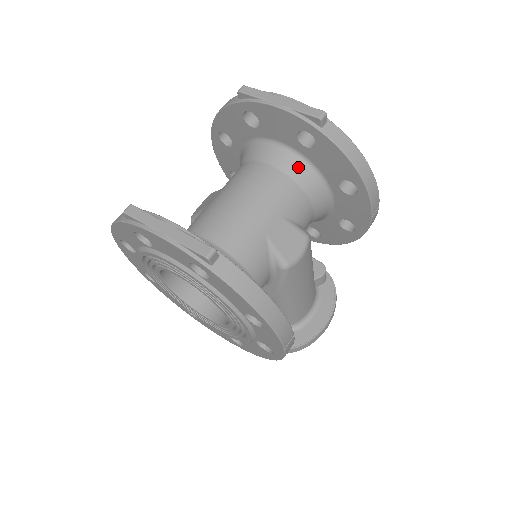
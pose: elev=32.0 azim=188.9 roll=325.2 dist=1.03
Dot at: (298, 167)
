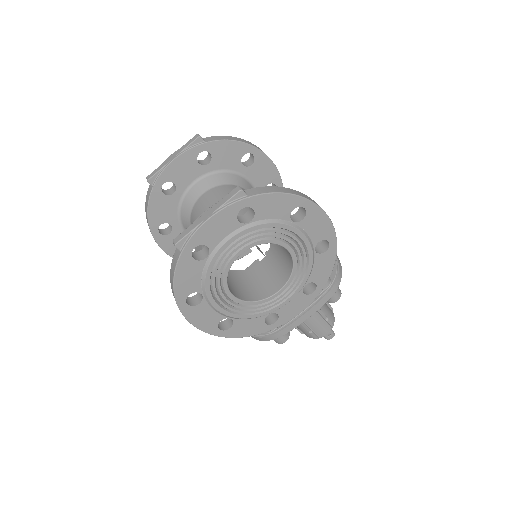
Dot at: (217, 179)
